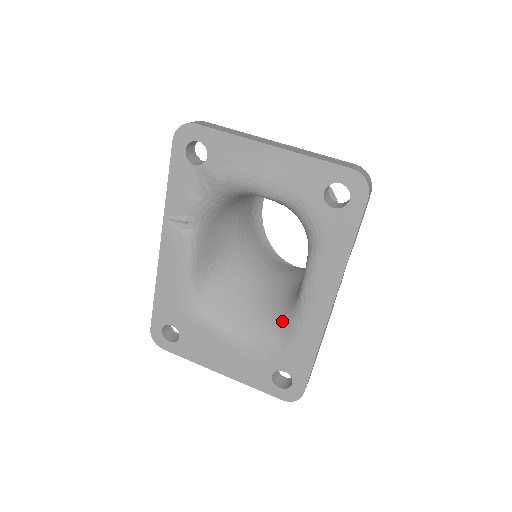
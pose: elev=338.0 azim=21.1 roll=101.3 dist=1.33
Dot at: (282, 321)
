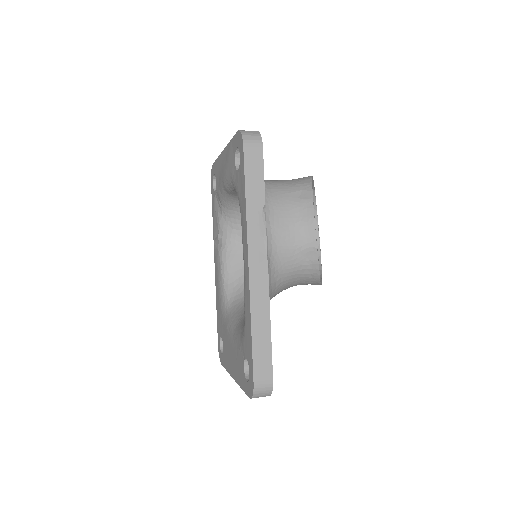
Dot at: occluded
